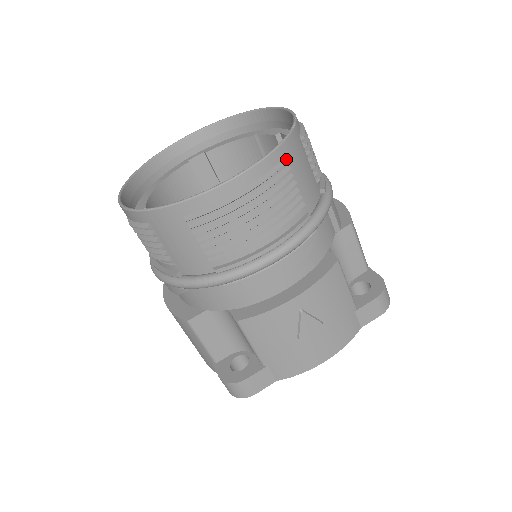
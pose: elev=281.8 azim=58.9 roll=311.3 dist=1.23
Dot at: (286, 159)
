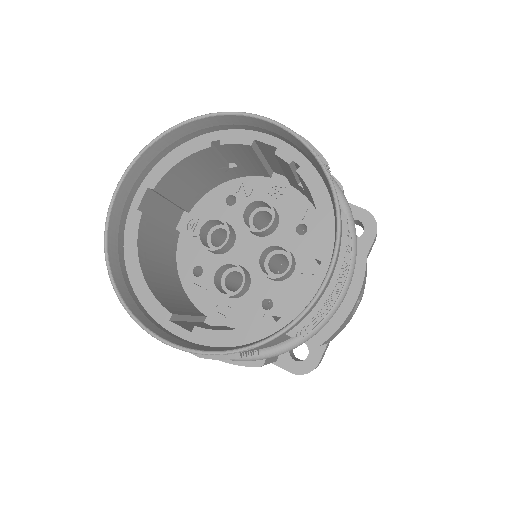
Dot at: (344, 214)
